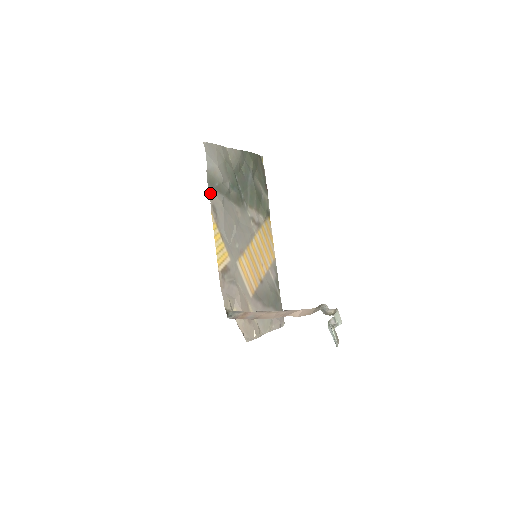
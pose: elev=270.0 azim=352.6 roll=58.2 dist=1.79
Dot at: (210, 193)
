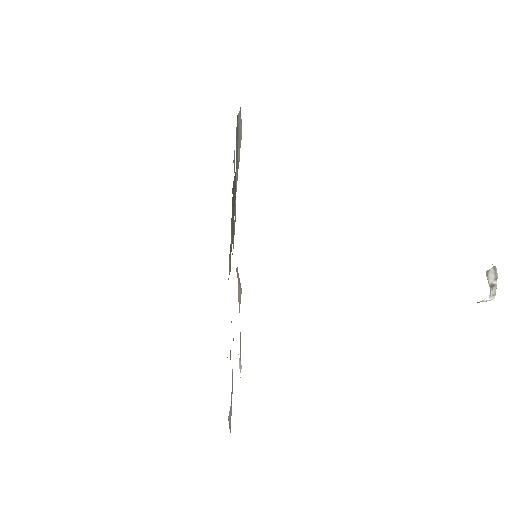
Dot at: occluded
